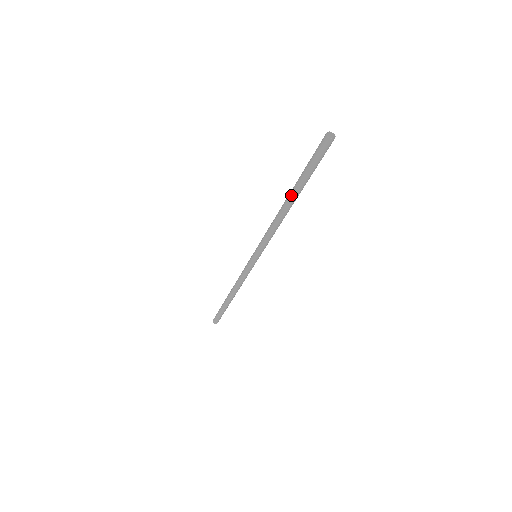
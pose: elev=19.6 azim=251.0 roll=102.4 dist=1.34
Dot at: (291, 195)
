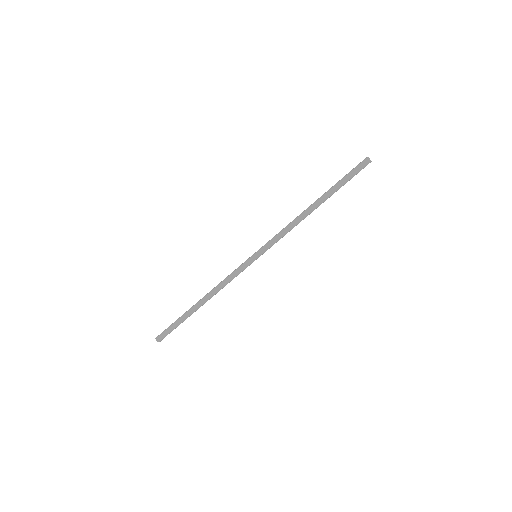
Dot at: (322, 199)
